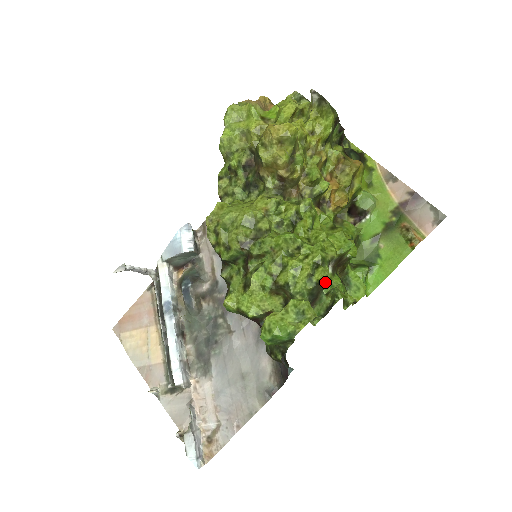
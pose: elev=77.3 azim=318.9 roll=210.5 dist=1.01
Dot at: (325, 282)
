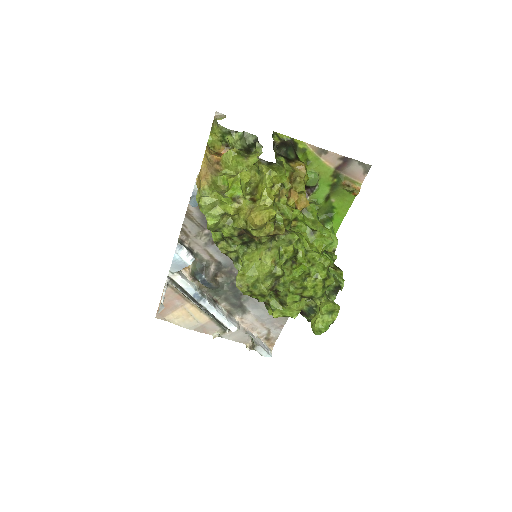
Dot at: occluded
